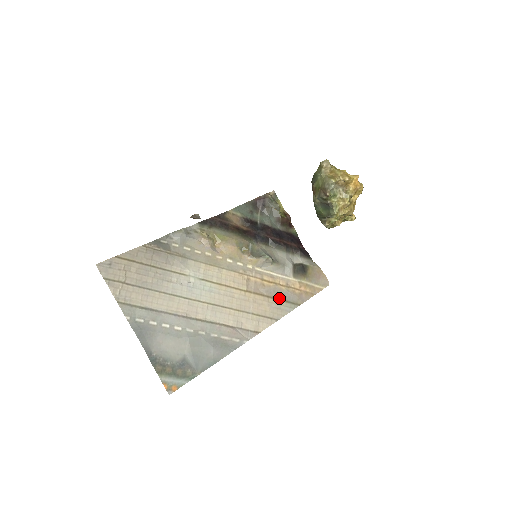
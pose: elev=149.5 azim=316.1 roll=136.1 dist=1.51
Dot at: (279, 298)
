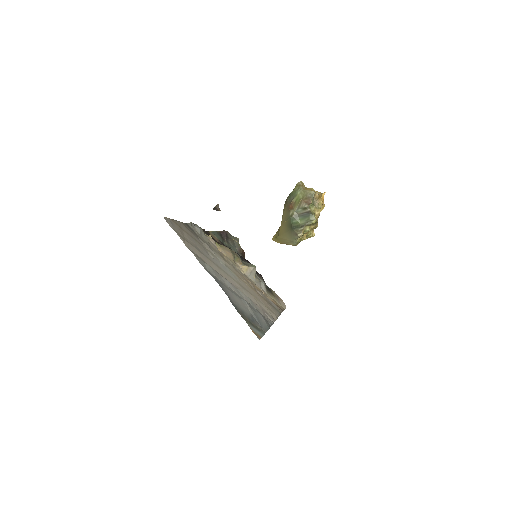
Dot at: (269, 303)
